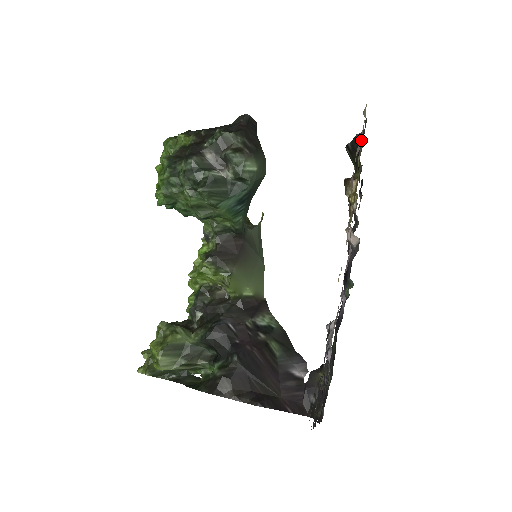
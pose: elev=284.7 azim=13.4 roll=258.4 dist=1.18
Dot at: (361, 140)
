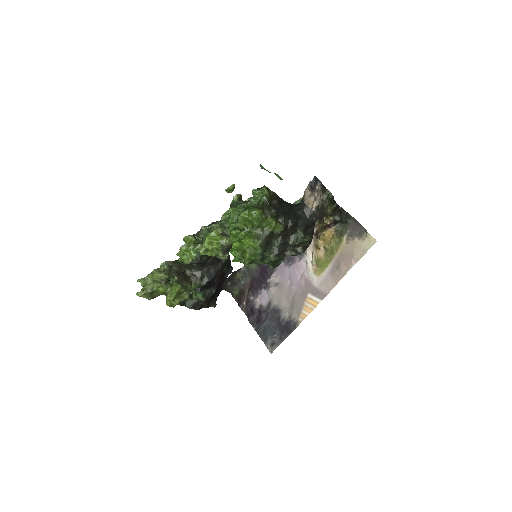
Dot at: (357, 250)
